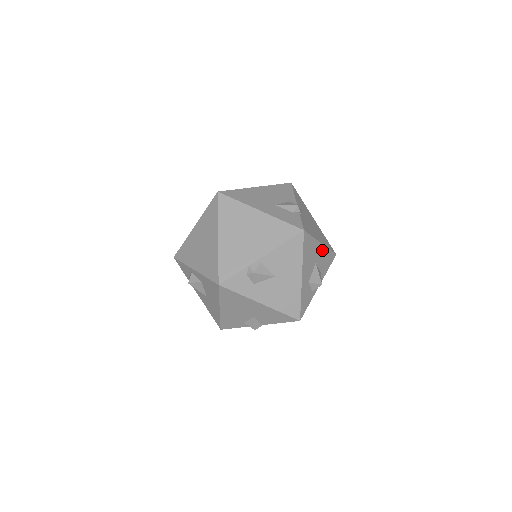
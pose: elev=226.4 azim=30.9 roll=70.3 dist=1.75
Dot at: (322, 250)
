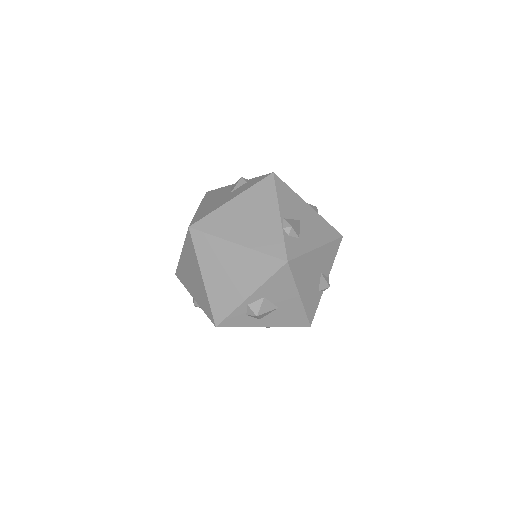
Dot at: occluded
